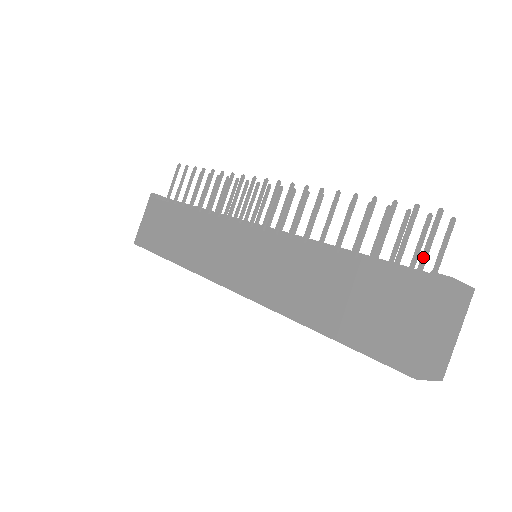
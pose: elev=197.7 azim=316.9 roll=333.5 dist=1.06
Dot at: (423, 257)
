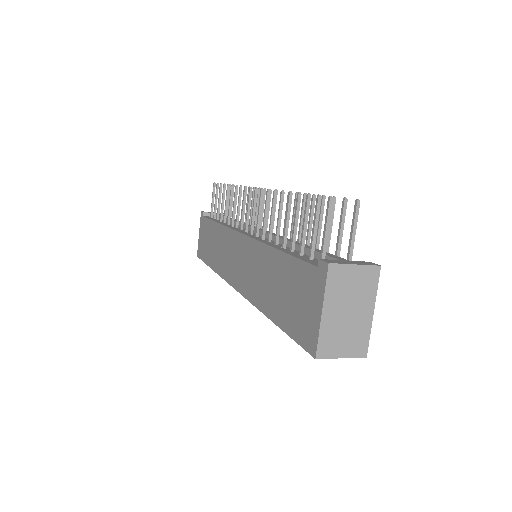
Dot at: (322, 245)
